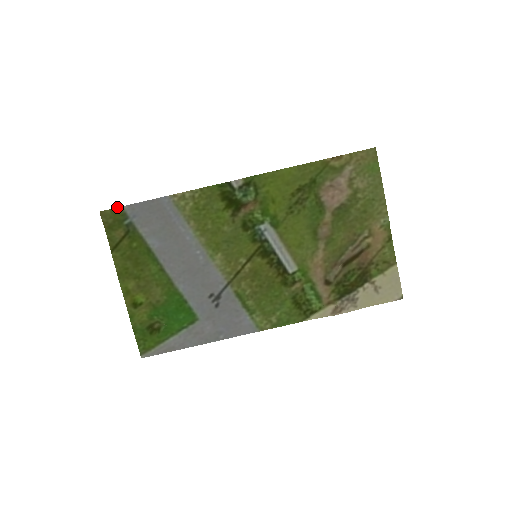
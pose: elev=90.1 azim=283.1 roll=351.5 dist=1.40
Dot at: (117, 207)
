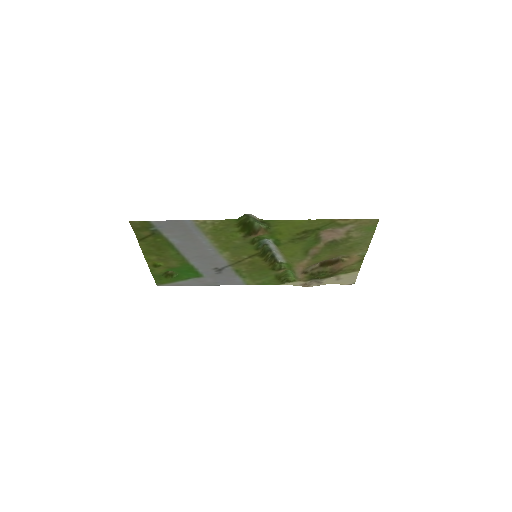
Dot at: occluded
